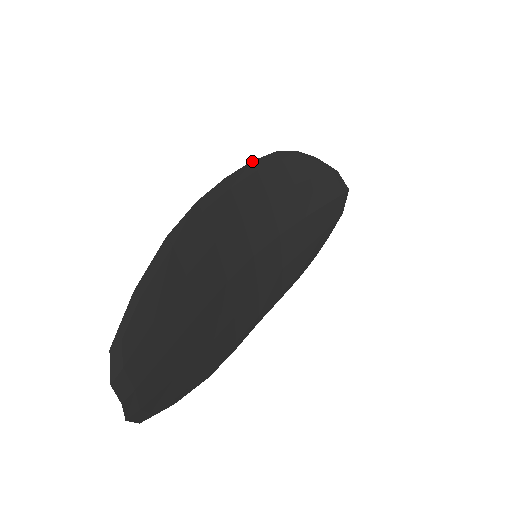
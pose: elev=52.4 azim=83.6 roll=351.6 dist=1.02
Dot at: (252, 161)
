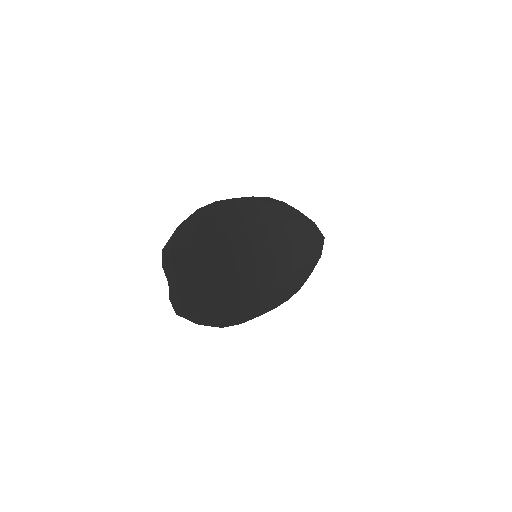
Dot at: (252, 197)
